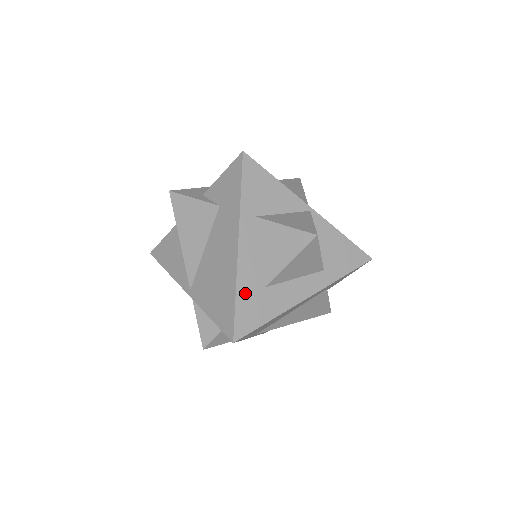
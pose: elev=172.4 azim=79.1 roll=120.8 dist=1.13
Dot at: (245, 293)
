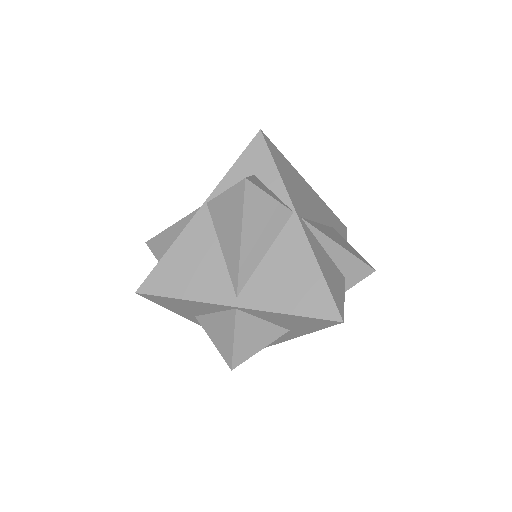
Dot at: occluded
